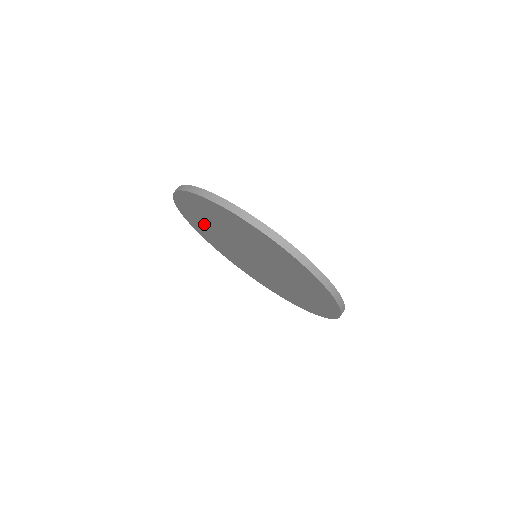
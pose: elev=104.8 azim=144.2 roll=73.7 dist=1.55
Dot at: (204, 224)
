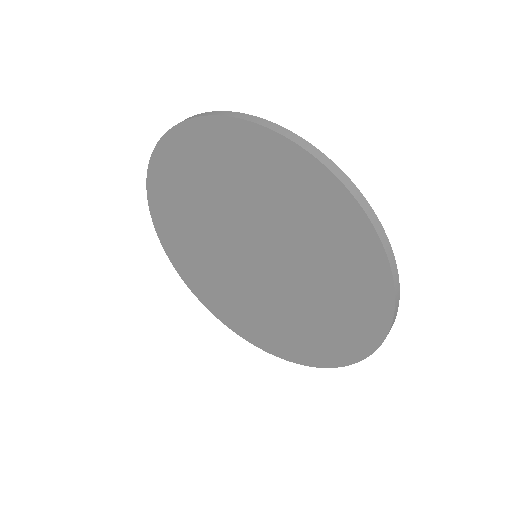
Dot at: (185, 225)
